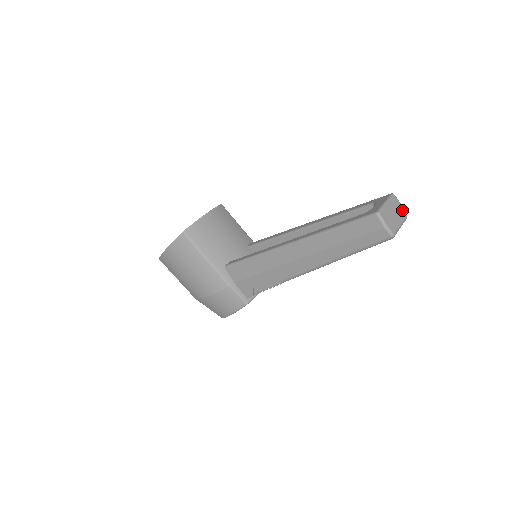
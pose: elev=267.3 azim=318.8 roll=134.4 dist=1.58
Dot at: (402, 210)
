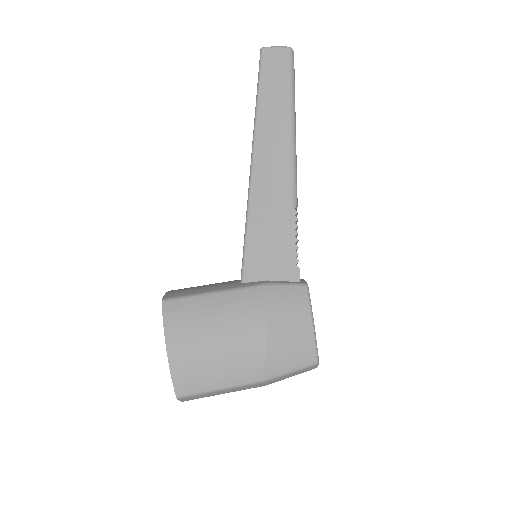
Dot at: occluded
